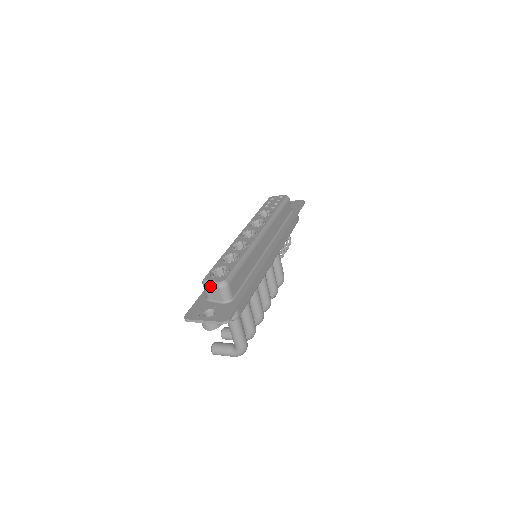
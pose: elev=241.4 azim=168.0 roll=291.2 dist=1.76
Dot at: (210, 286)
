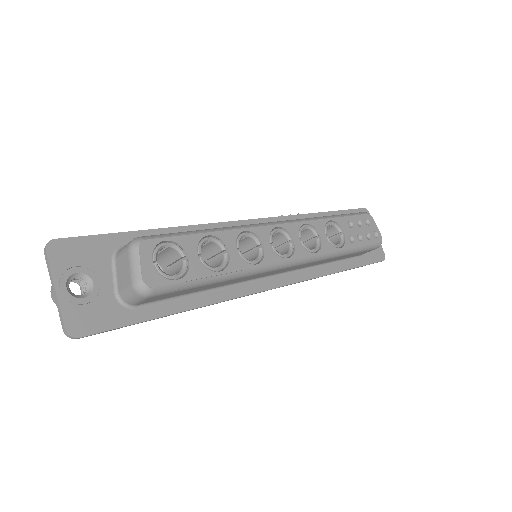
Dot at: (131, 262)
